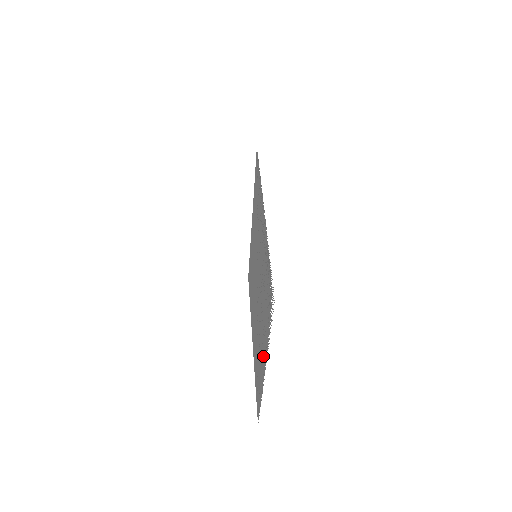
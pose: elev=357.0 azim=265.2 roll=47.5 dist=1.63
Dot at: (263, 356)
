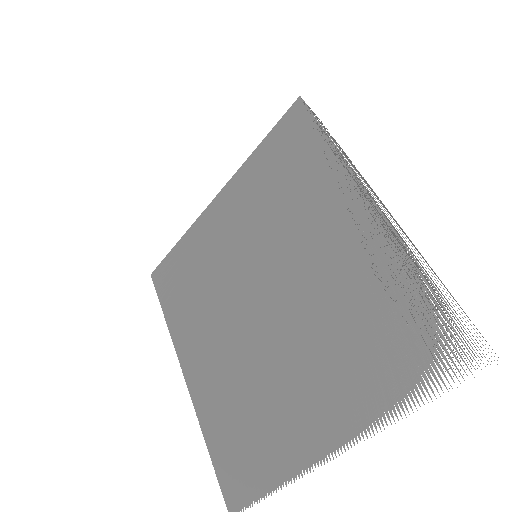
Dot at: (324, 422)
